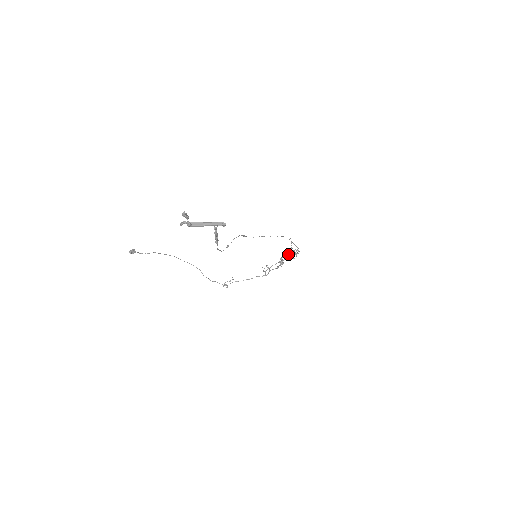
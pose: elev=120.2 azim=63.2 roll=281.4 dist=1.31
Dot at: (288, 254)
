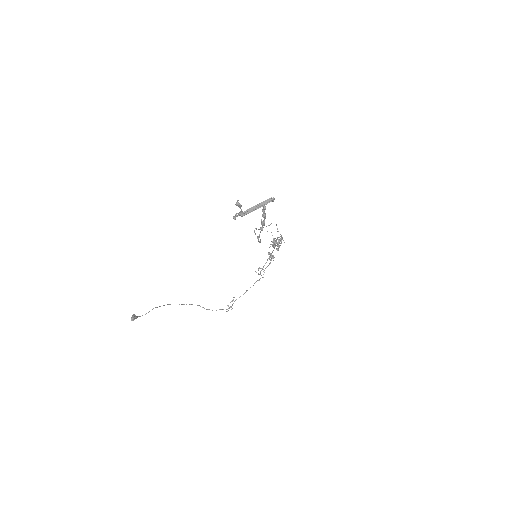
Dot at: (274, 245)
